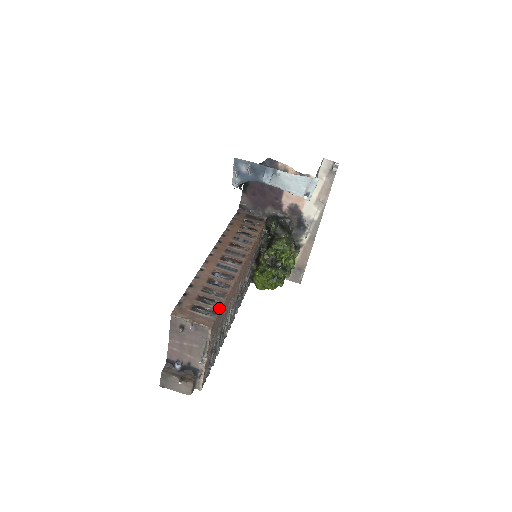
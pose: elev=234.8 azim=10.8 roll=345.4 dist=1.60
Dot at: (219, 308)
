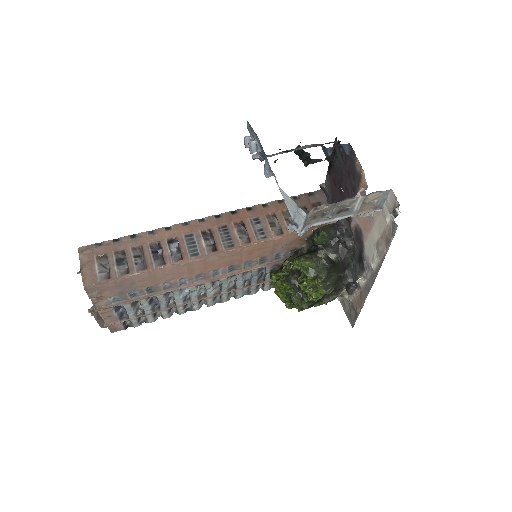
Dot at: (118, 276)
